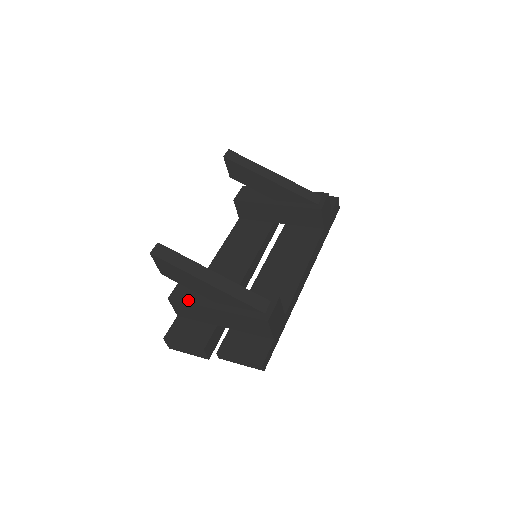
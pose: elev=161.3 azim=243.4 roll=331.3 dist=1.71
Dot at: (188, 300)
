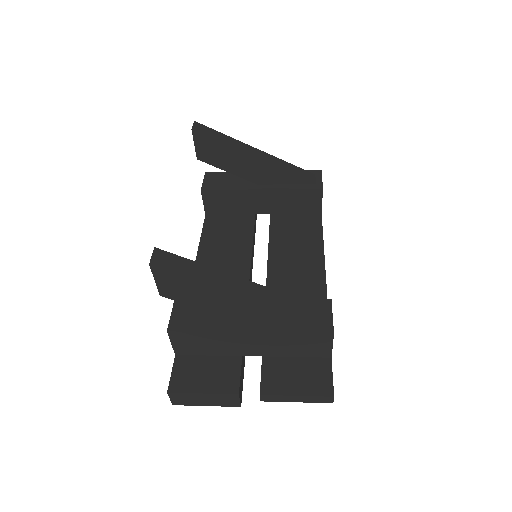
Dot at: (201, 327)
